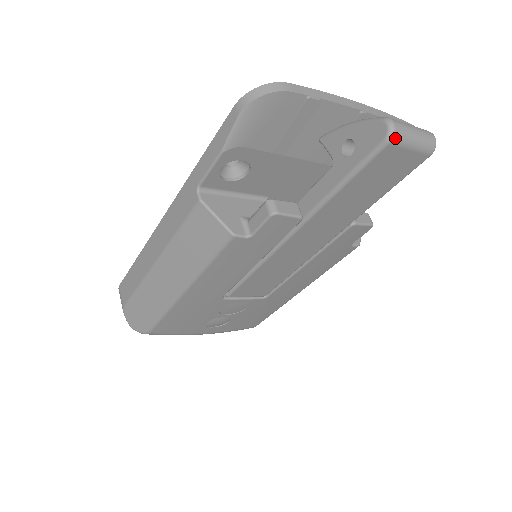
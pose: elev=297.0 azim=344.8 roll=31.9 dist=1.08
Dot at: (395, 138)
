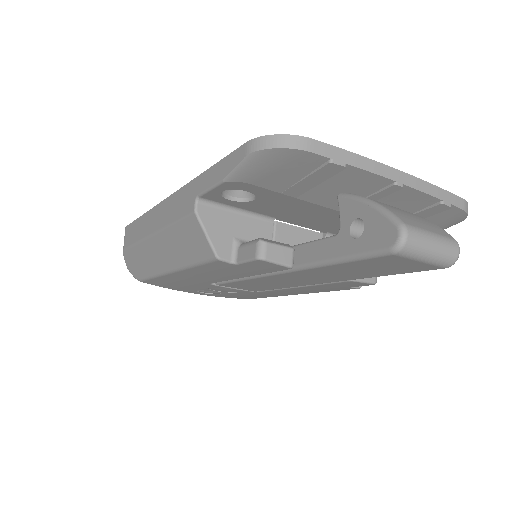
Dot at: (402, 251)
